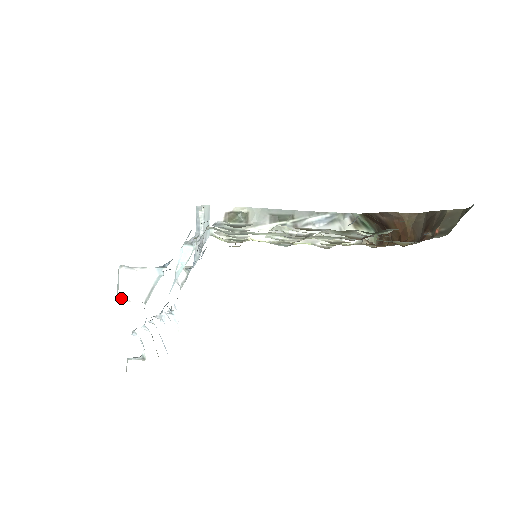
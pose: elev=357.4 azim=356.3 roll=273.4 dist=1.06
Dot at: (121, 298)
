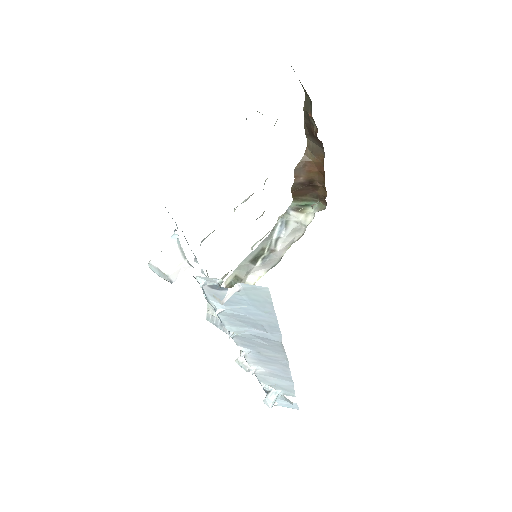
Dot at: (167, 272)
